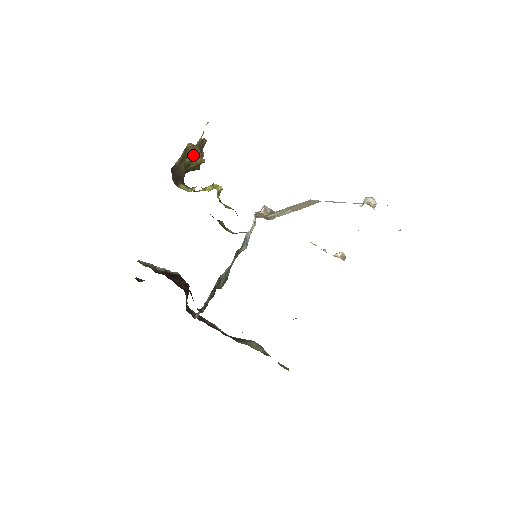
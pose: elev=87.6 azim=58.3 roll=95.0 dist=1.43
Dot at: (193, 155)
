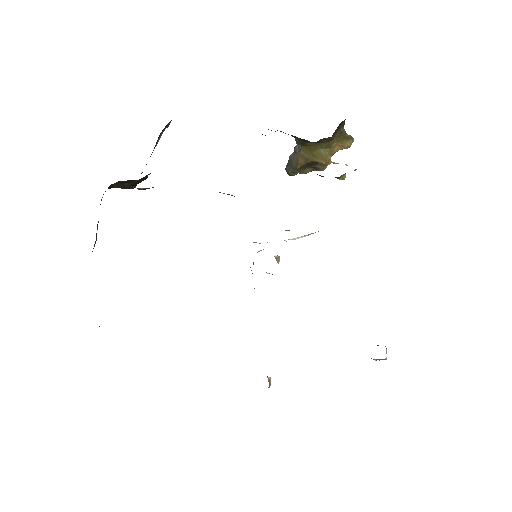
Dot at: (336, 150)
